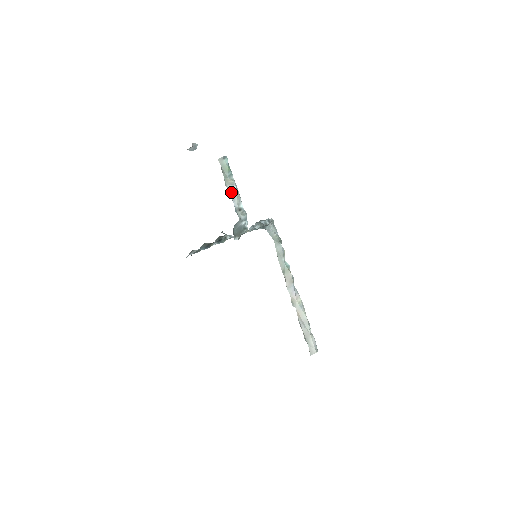
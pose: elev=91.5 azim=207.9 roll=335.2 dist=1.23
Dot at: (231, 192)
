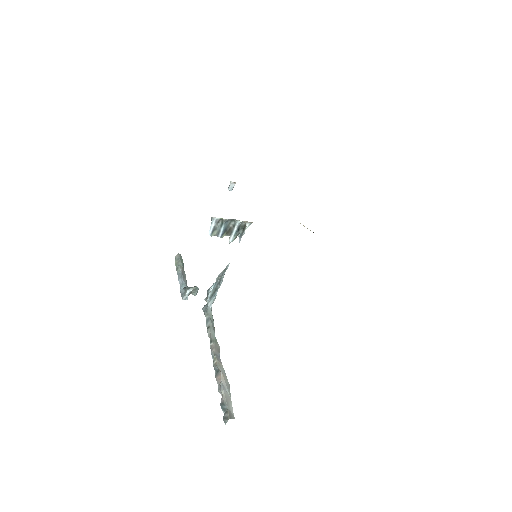
Dot at: (183, 273)
